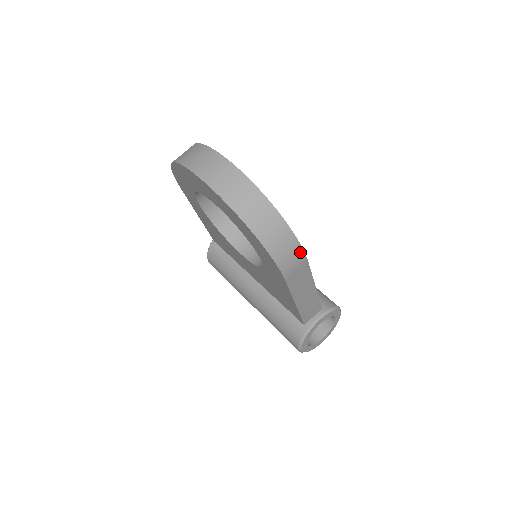
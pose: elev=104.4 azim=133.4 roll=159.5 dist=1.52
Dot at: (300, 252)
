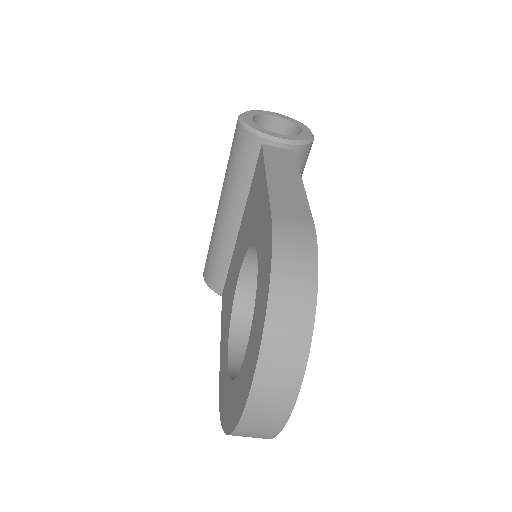
Dot at: occluded
